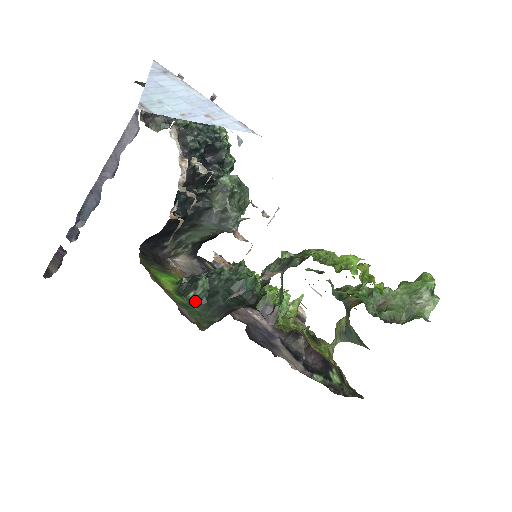
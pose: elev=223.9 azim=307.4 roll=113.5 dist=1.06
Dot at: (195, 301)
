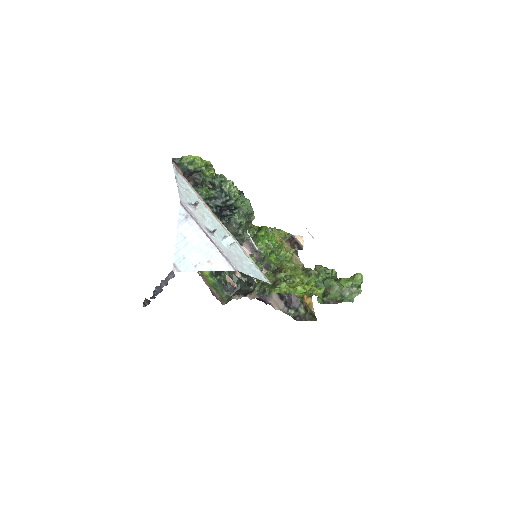
Dot at: (220, 282)
